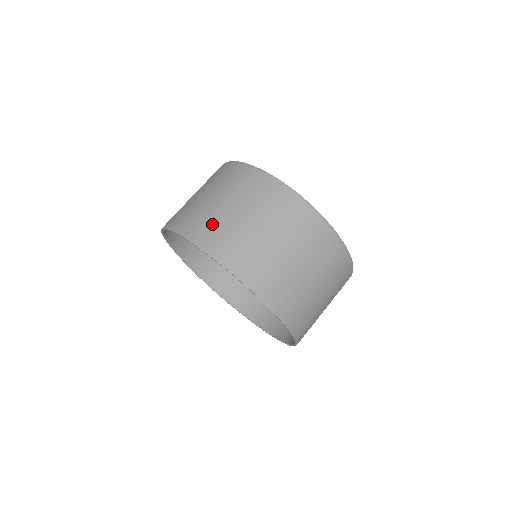
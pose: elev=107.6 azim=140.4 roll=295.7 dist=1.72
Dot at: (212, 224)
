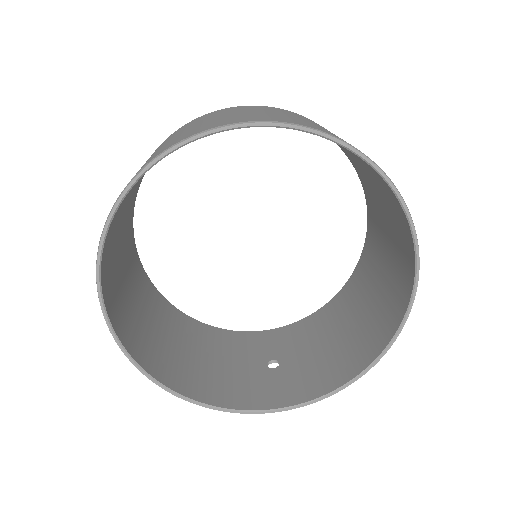
Dot at: occluded
